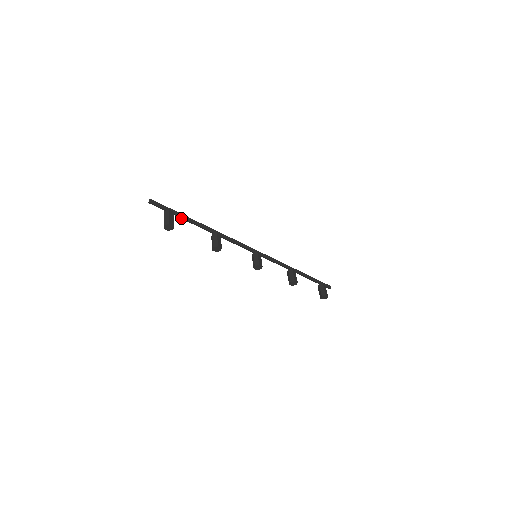
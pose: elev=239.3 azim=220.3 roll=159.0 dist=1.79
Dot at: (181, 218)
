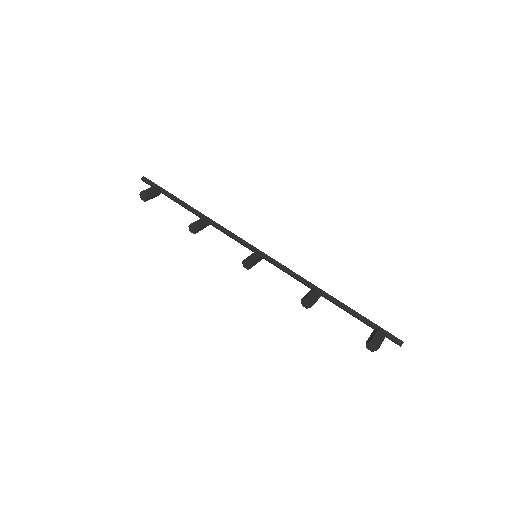
Dot at: (171, 199)
